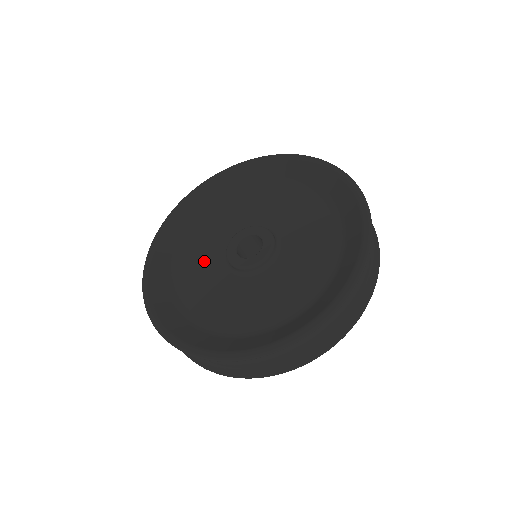
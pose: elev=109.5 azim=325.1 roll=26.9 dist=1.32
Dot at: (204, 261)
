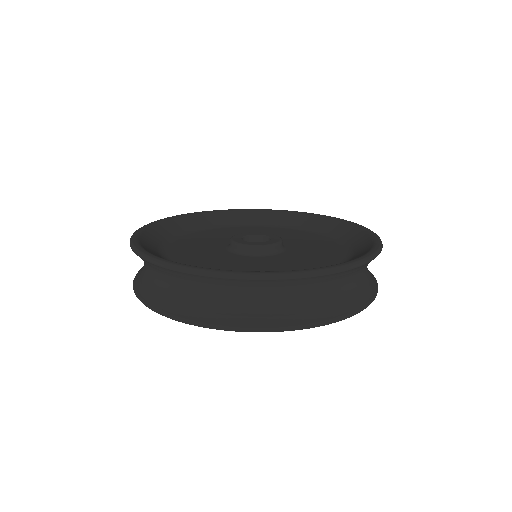
Dot at: (227, 235)
